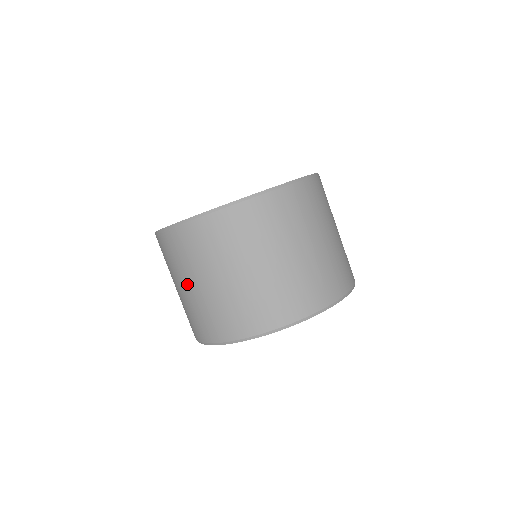
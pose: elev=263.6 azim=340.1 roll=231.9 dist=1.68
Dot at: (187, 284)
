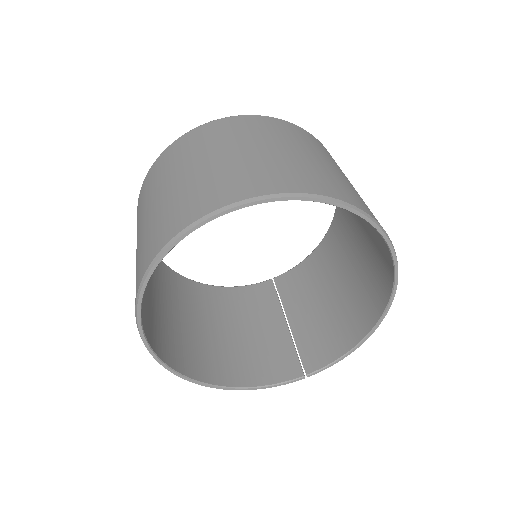
Dot at: (188, 169)
